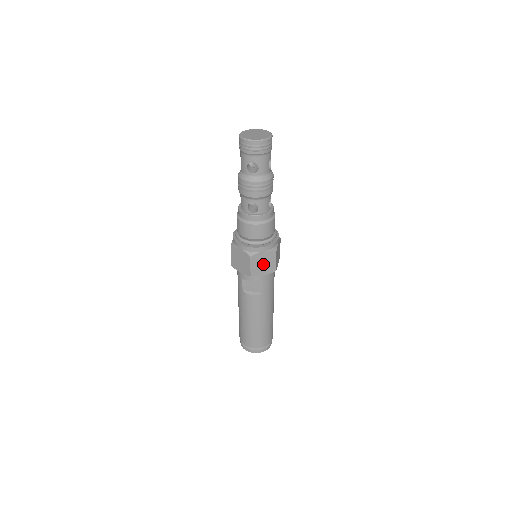
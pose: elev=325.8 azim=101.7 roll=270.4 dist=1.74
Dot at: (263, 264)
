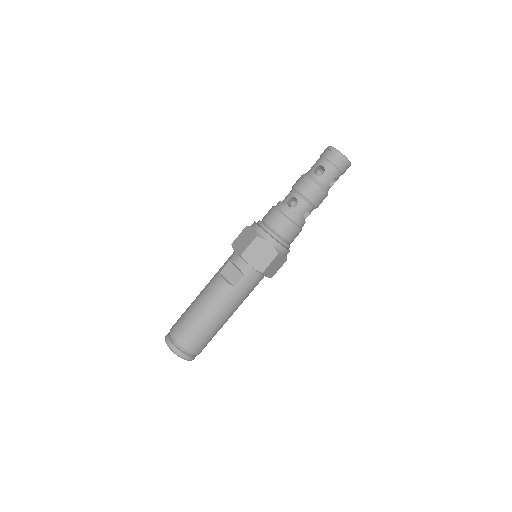
Dot at: (259, 255)
